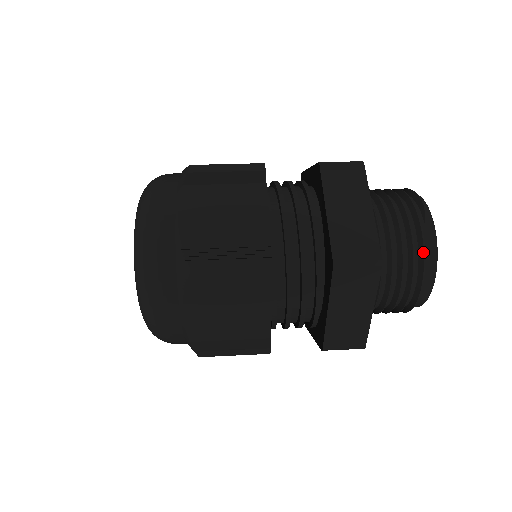
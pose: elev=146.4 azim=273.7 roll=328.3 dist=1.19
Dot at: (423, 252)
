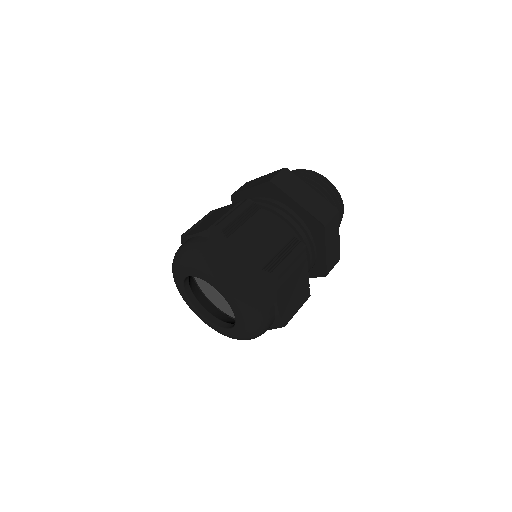
Dot at: occluded
